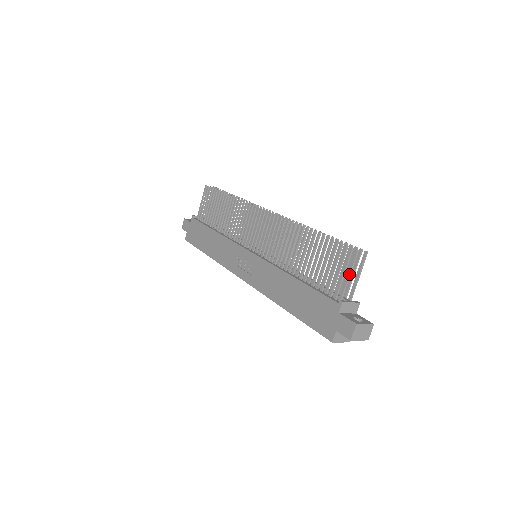
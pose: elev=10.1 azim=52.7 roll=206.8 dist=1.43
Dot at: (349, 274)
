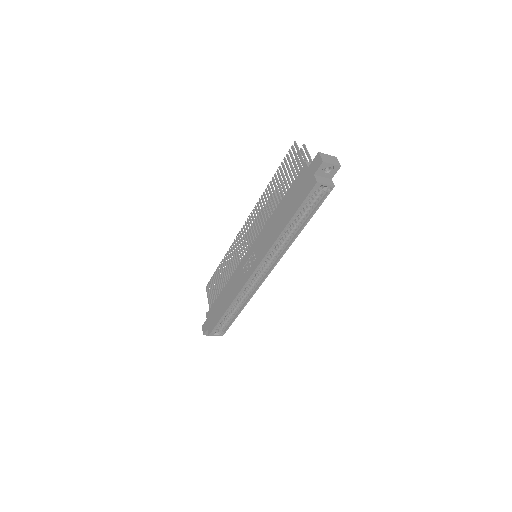
Dot at: (299, 153)
